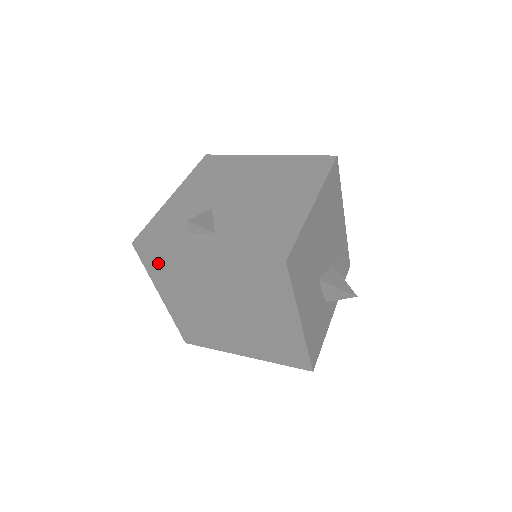
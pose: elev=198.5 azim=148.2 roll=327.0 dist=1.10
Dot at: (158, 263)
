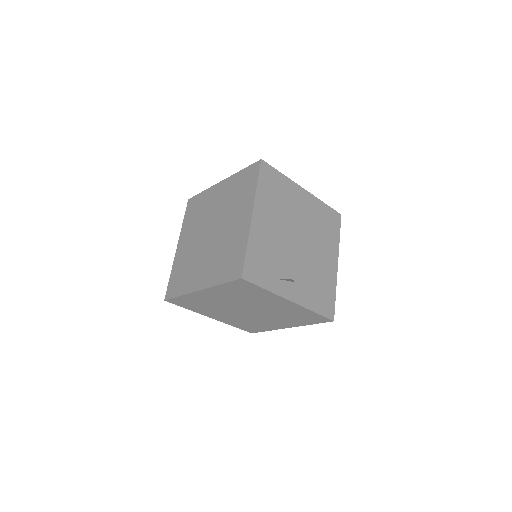
Dot at: (242, 288)
